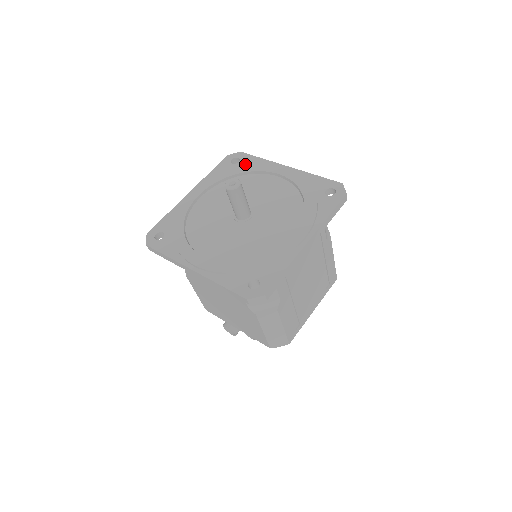
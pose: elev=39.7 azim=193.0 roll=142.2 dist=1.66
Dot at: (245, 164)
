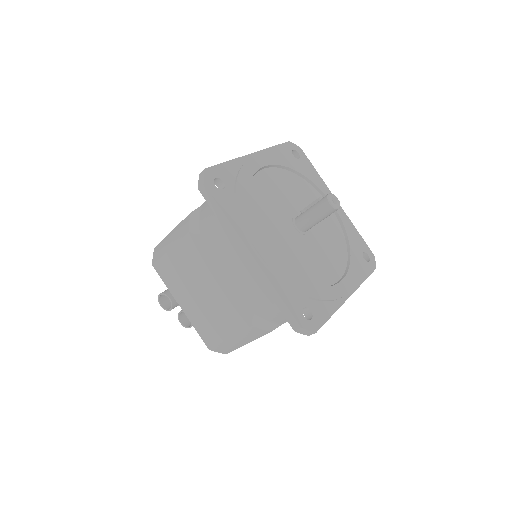
Dot at: (305, 166)
